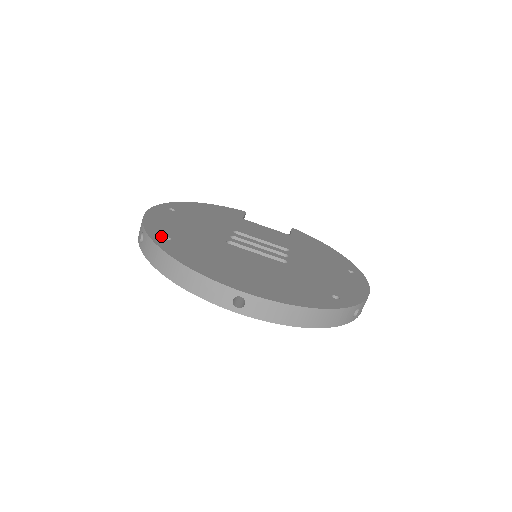
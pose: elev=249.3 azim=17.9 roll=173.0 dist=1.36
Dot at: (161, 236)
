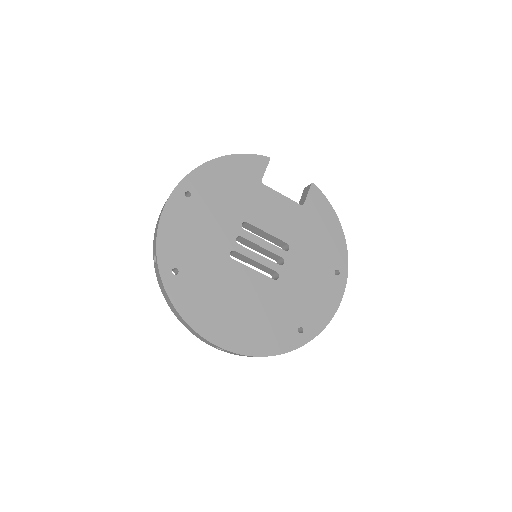
Dot at: (170, 269)
